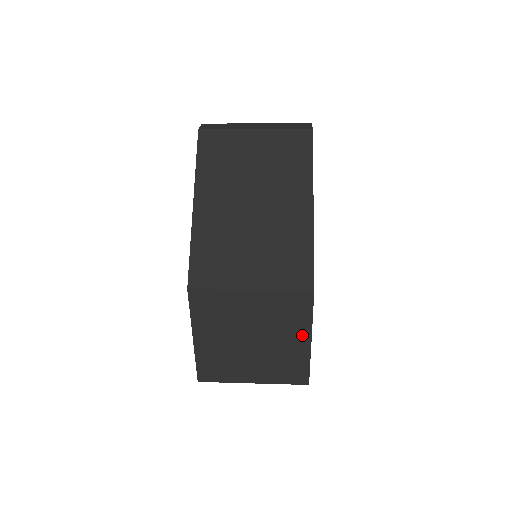
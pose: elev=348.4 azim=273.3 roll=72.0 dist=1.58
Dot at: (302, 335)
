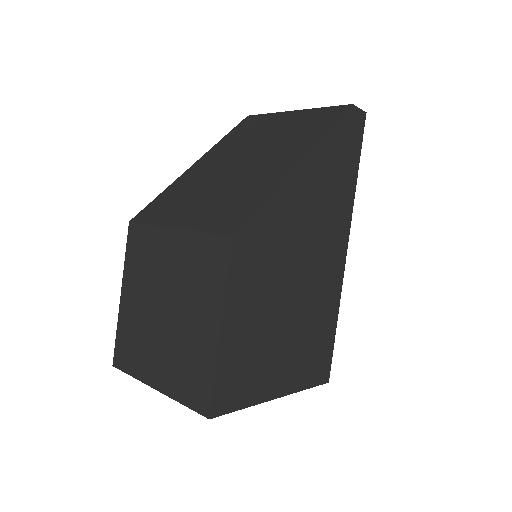
Dot at: (212, 314)
